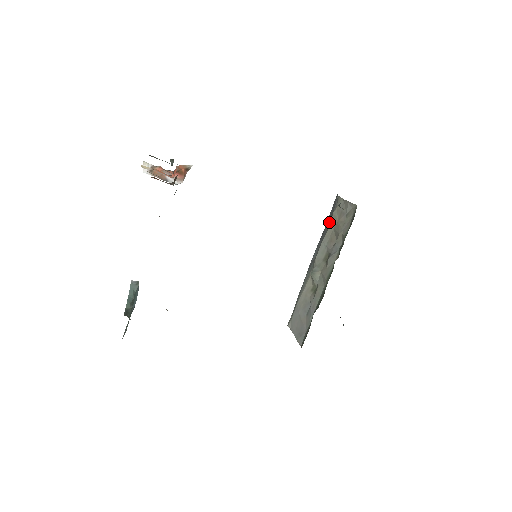
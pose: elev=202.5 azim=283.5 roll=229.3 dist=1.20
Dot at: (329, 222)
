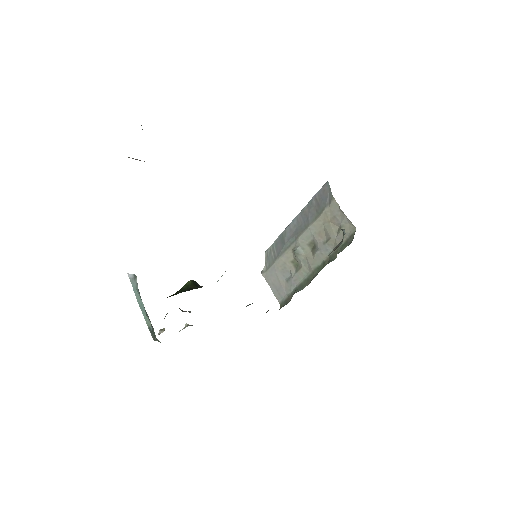
Dot at: (317, 210)
